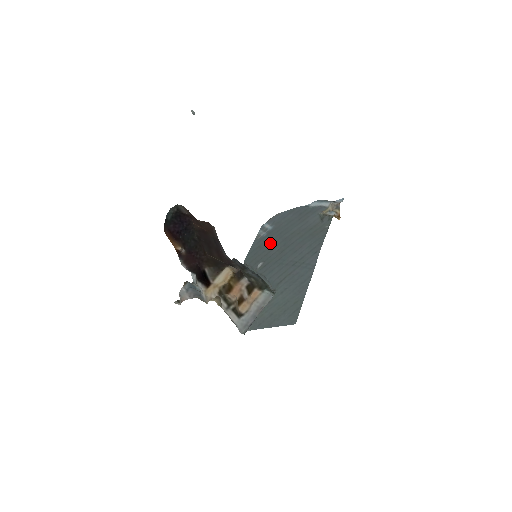
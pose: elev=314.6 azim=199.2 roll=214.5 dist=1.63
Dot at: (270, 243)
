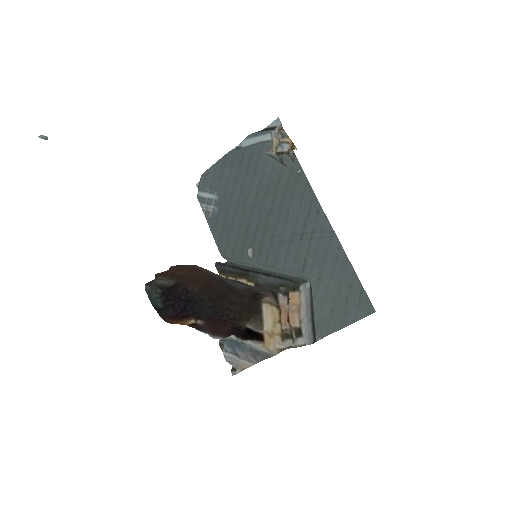
Dot at: (236, 219)
